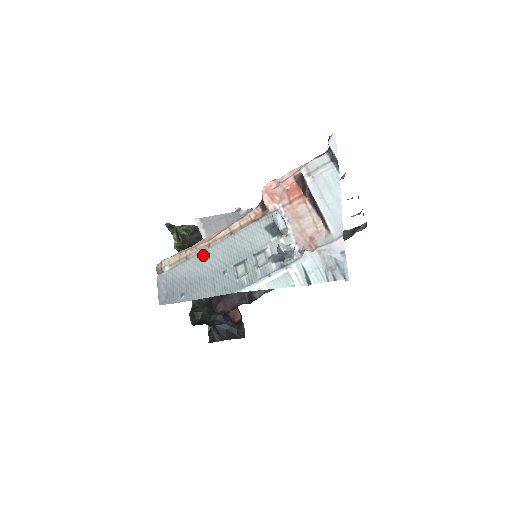
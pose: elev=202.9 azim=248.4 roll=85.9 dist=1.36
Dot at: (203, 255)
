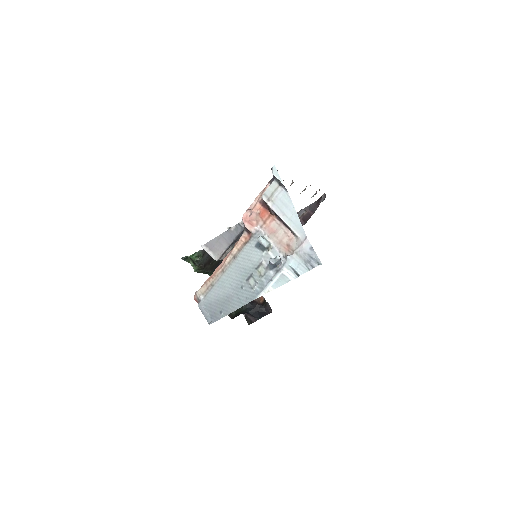
Dot at: (222, 279)
